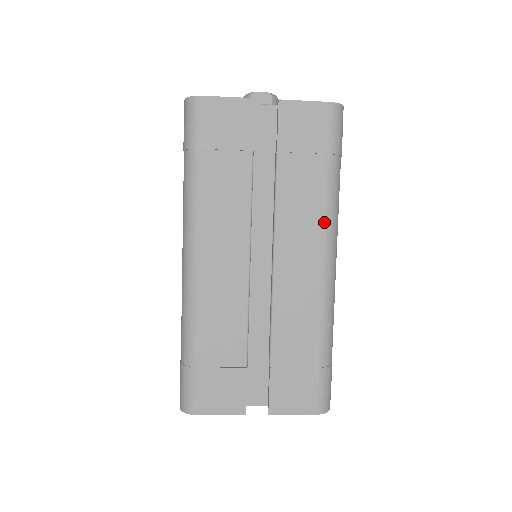
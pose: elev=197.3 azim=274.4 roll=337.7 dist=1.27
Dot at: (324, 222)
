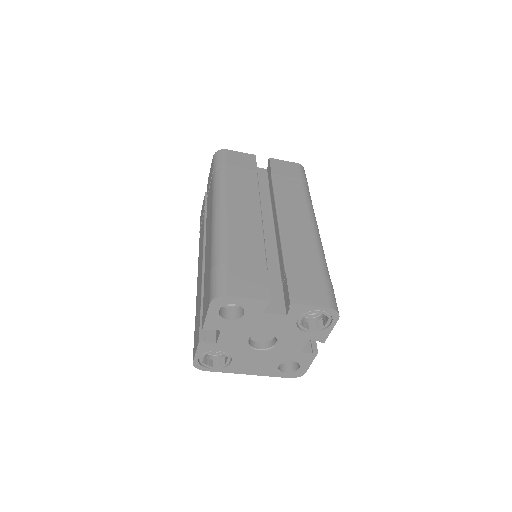
Dot at: (307, 205)
